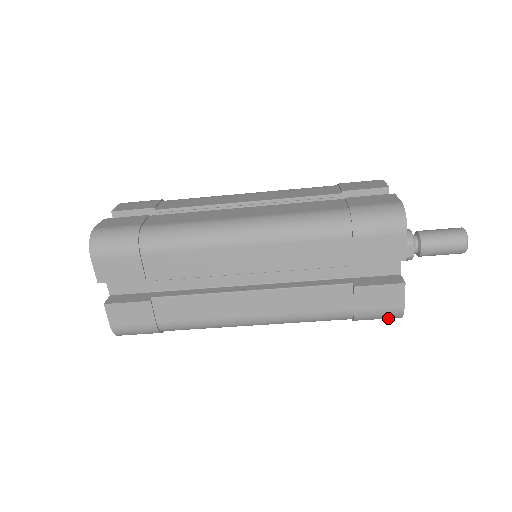
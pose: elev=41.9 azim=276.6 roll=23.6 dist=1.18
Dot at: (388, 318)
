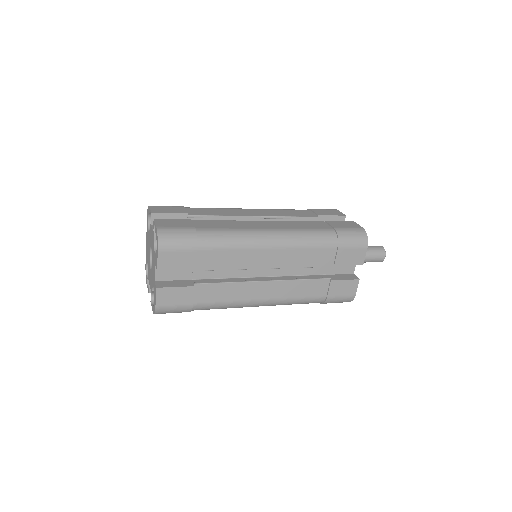
Dot at: (342, 302)
